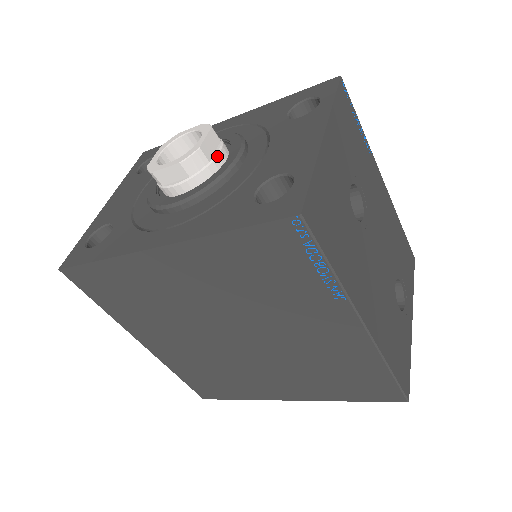
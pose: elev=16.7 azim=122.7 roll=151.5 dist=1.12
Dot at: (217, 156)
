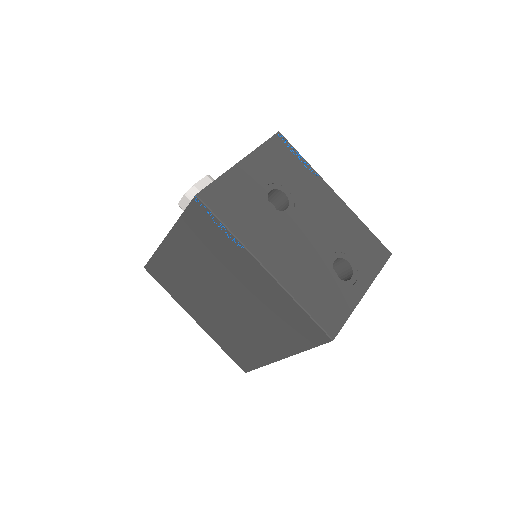
Dot at: occluded
